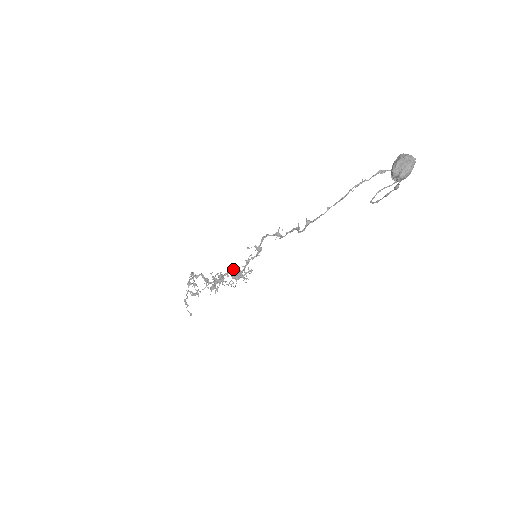
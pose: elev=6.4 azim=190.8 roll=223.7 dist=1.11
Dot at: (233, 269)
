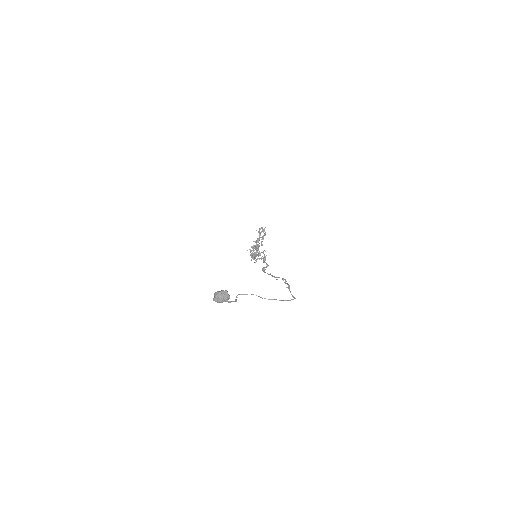
Dot at: (251, 250)
